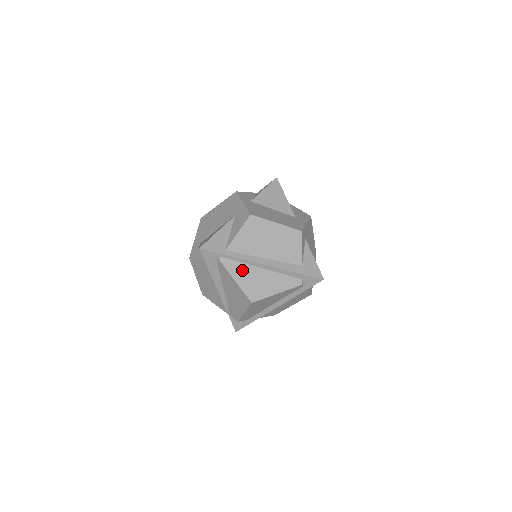
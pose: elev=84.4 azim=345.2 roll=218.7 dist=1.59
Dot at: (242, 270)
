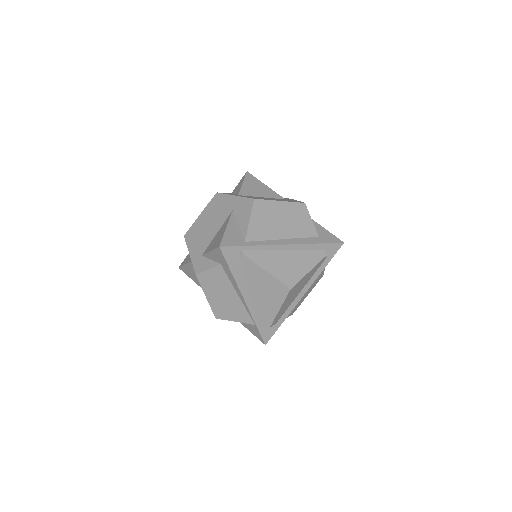
Dot at: (268, 258)
